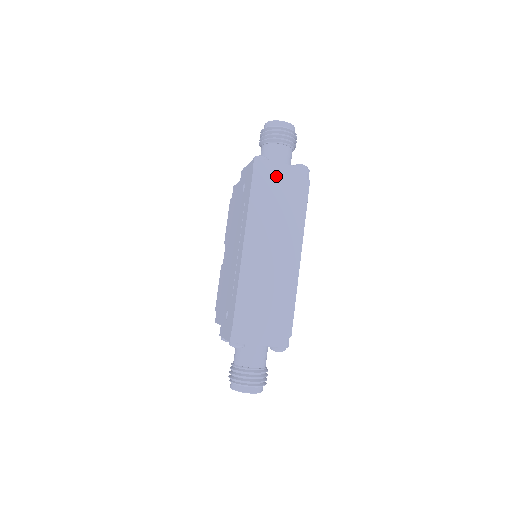
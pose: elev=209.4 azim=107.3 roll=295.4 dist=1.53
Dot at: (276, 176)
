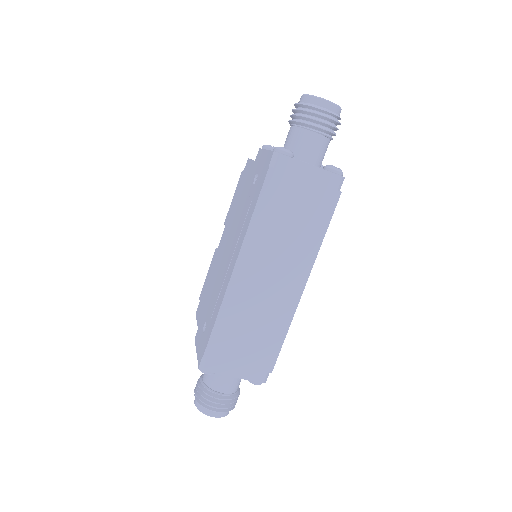
Dot at: (298, 180)
